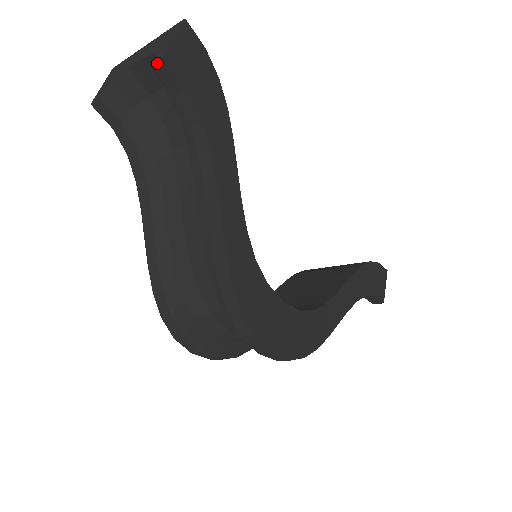
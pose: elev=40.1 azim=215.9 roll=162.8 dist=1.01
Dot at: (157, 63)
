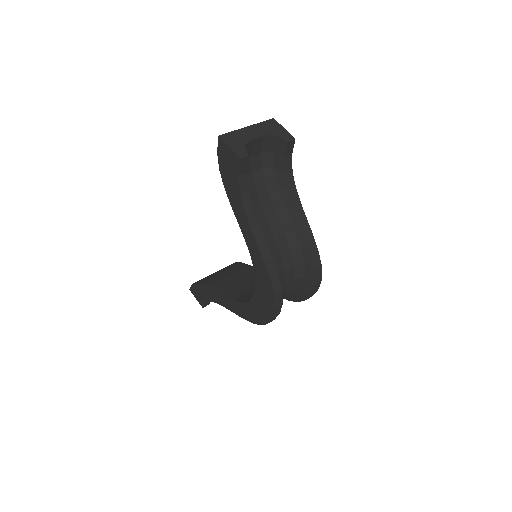
Dot at: (291, 141)
